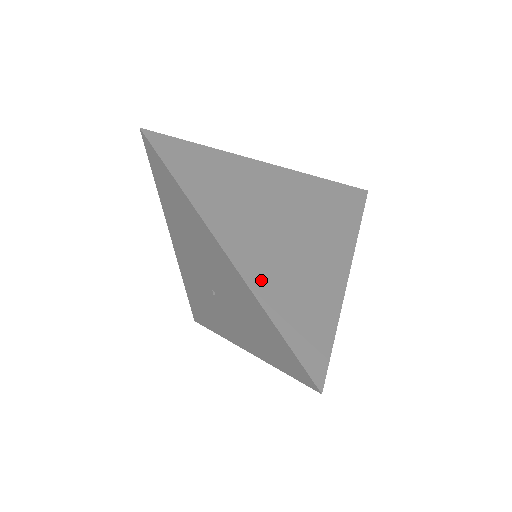
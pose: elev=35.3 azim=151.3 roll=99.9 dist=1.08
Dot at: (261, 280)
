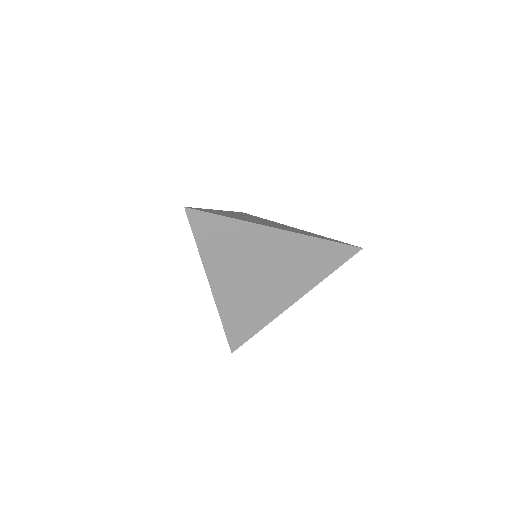
Dot at: occluded
